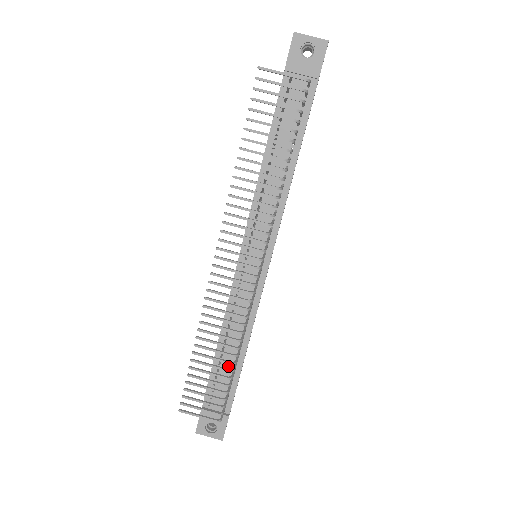
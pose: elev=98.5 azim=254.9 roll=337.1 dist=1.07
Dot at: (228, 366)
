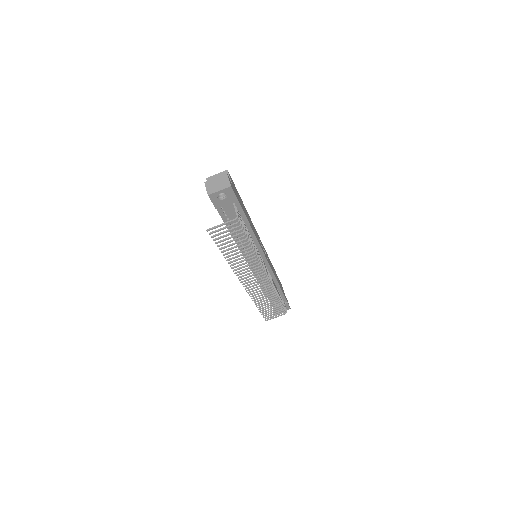
Dot at: (274, 293)
